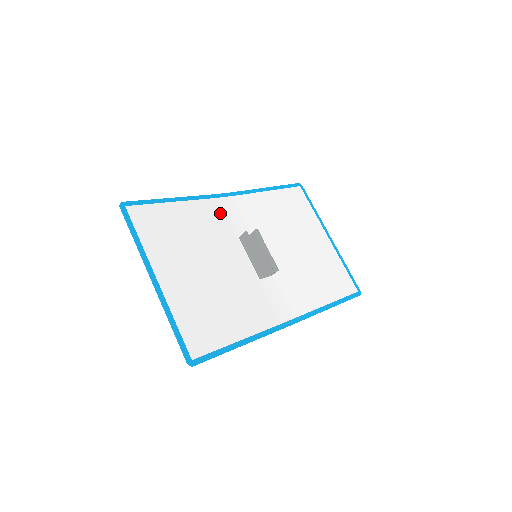
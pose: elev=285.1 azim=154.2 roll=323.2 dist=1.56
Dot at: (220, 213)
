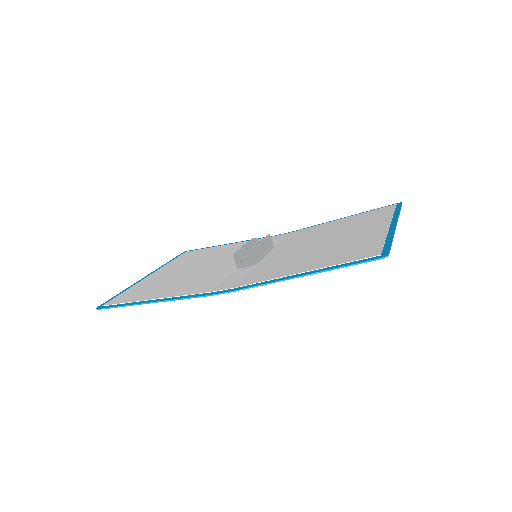
Dot at: occluded
